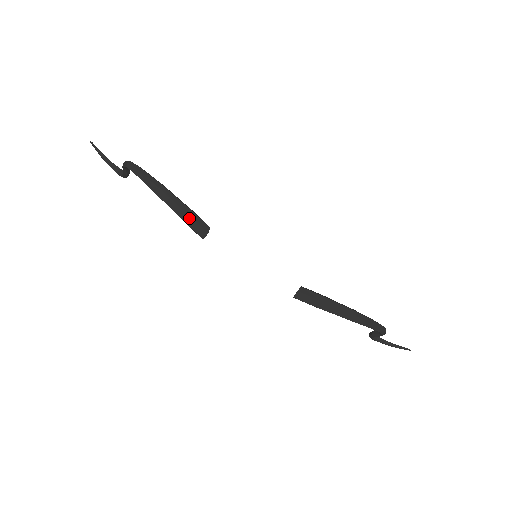
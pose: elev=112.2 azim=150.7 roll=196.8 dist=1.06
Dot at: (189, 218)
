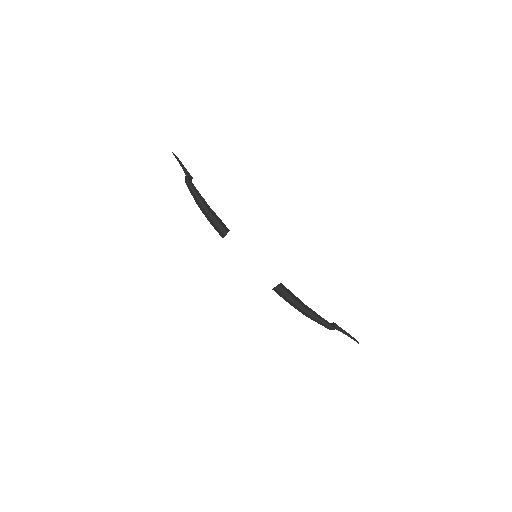
Dot at: (214, 225)
